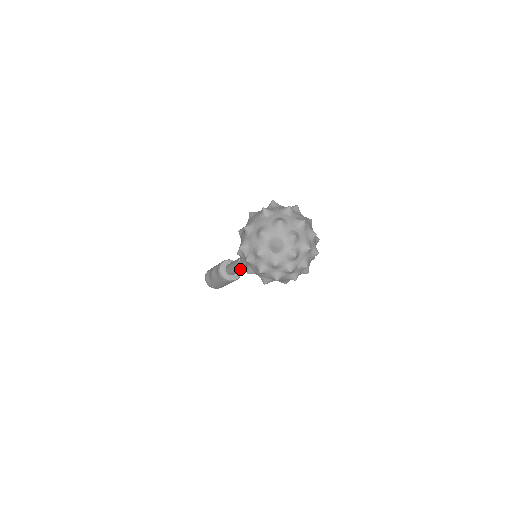
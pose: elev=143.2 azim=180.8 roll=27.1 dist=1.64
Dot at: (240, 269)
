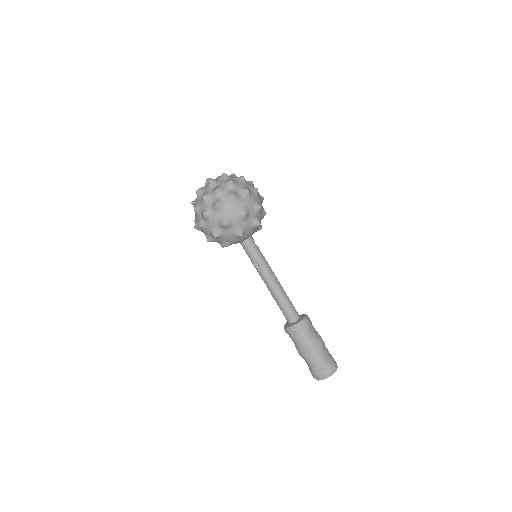
Dot at: (276, 293)
